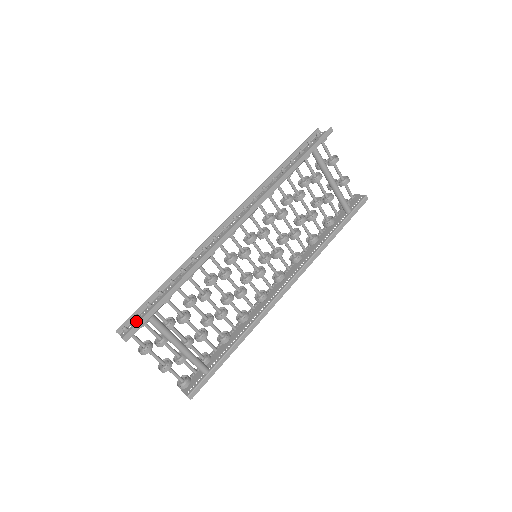
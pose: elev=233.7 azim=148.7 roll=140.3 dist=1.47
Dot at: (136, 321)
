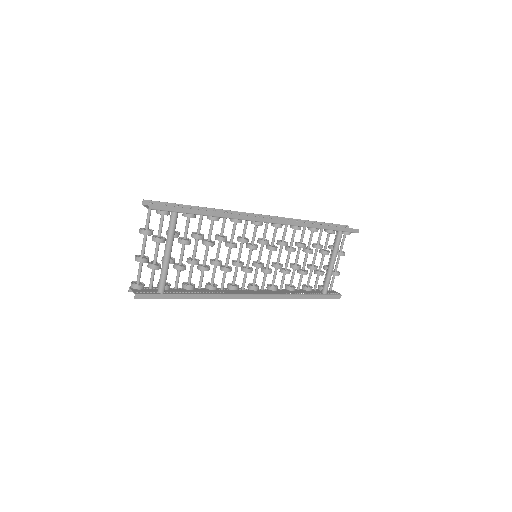
Dot at: occluded
